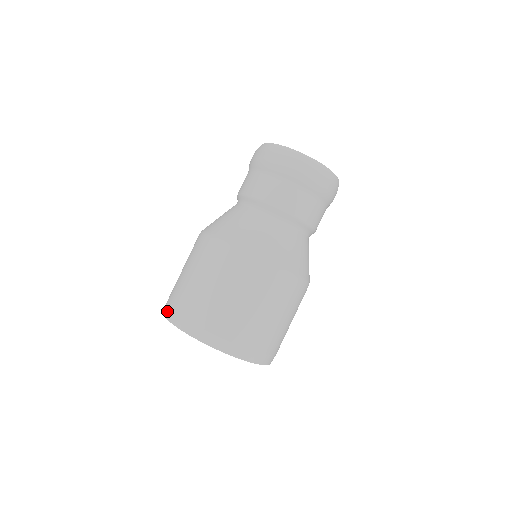
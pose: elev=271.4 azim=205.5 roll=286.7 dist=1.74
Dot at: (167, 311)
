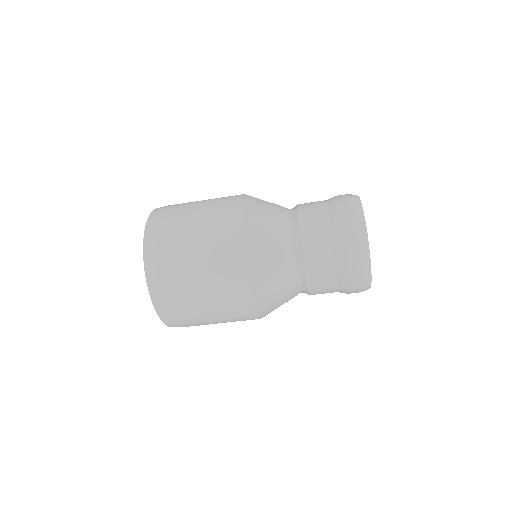
Dot at: (164, 314)
